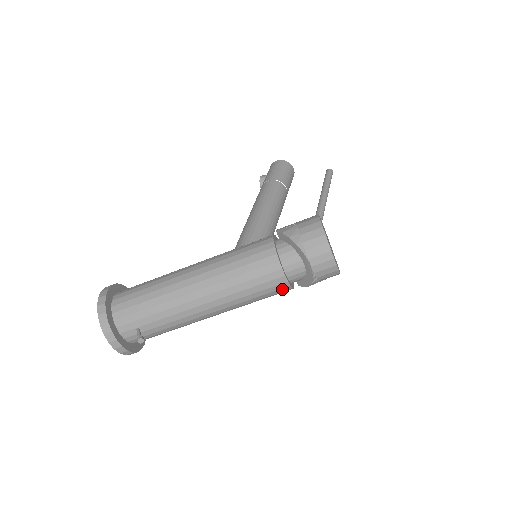
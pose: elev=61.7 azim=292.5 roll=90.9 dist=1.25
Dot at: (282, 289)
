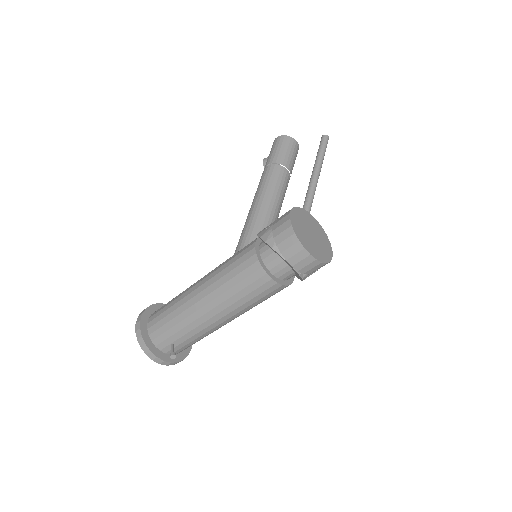
Dot at: (277, 289)
